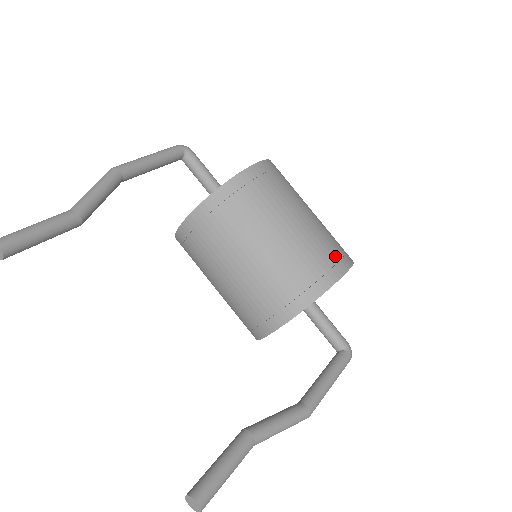
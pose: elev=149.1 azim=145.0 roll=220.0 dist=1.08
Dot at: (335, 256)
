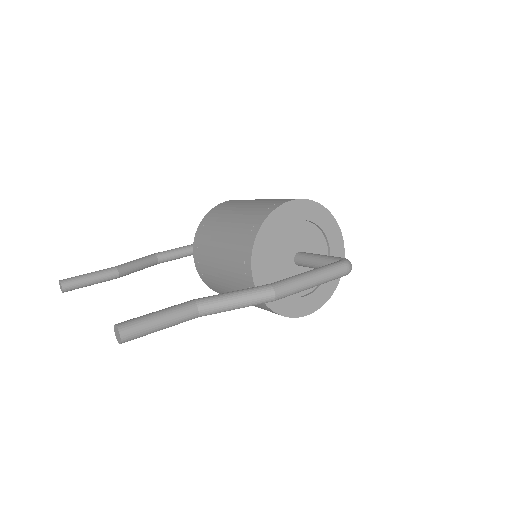
Dot at: (286, 199)
